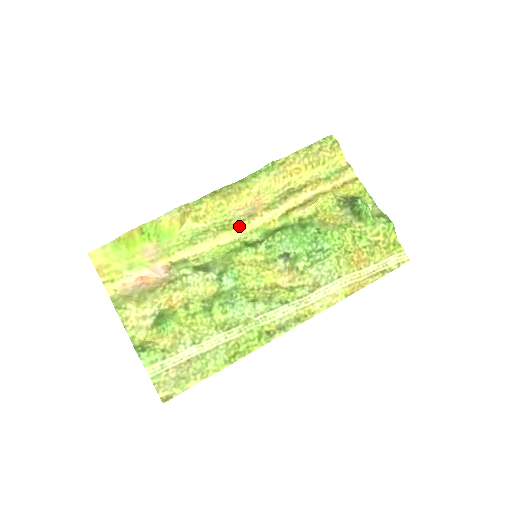
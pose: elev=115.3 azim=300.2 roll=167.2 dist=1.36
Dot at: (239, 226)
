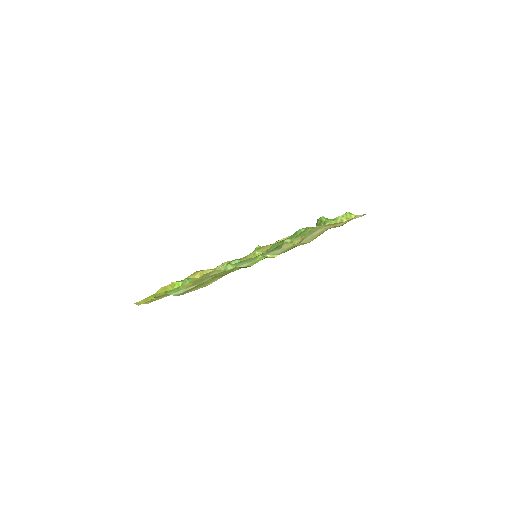
Dot at: occluded
